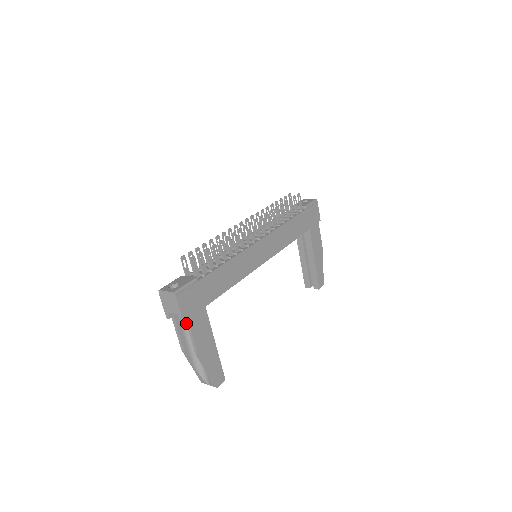
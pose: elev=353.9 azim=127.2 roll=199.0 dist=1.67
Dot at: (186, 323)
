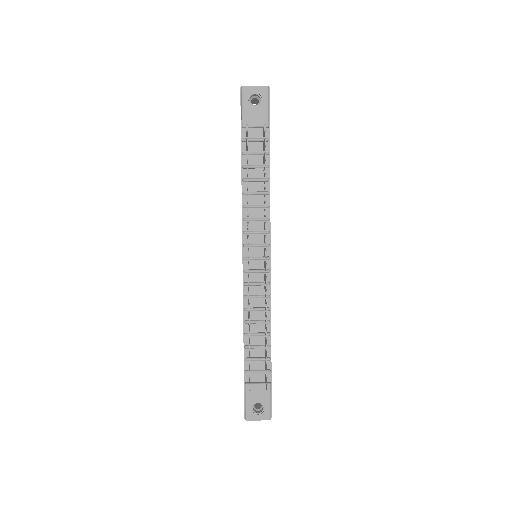
Dot at: occluded
